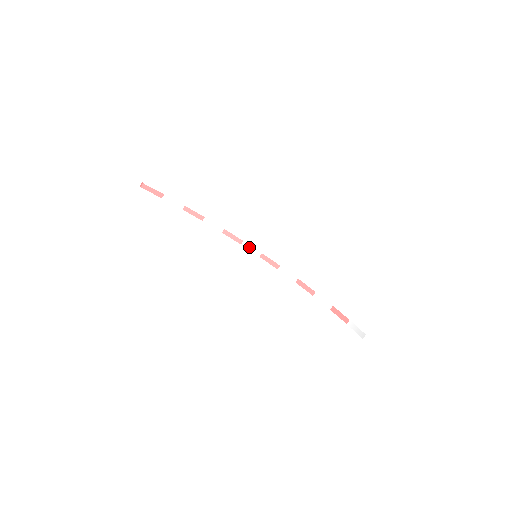
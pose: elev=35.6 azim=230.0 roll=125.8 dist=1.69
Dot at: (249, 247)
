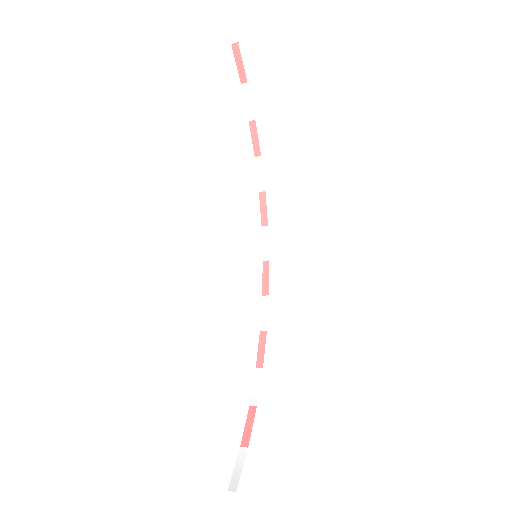
Dot at: (266, 239)
